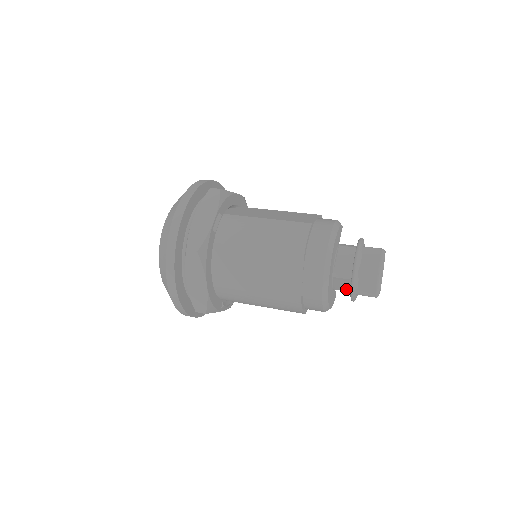
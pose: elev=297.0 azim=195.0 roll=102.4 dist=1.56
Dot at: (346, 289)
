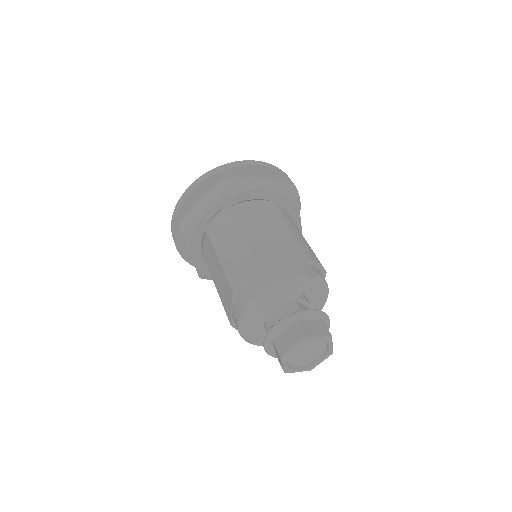
Dot at: occluded
